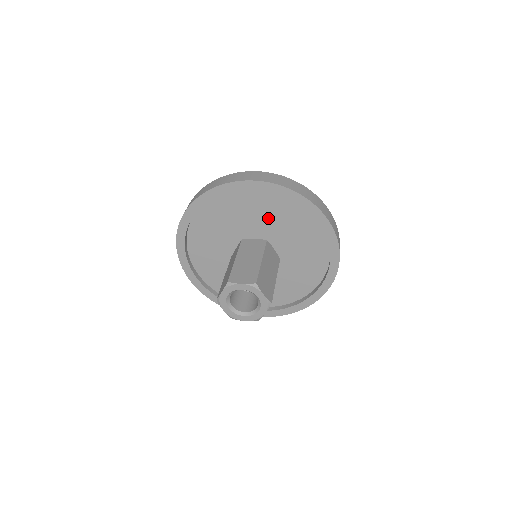
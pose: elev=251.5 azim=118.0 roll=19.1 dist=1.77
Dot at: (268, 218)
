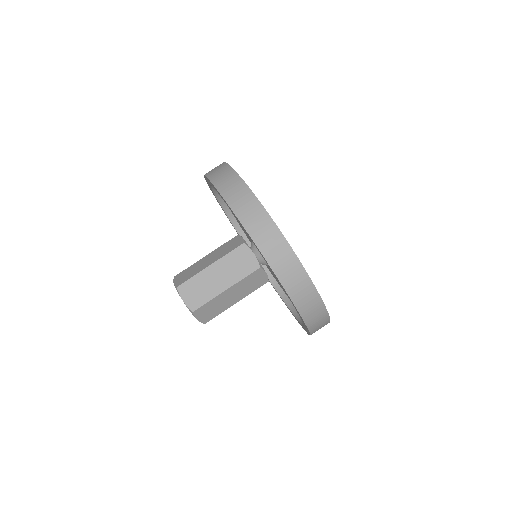
Dot at: occluded
